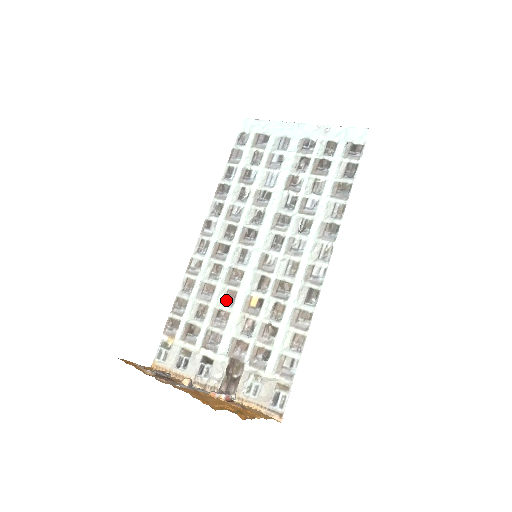
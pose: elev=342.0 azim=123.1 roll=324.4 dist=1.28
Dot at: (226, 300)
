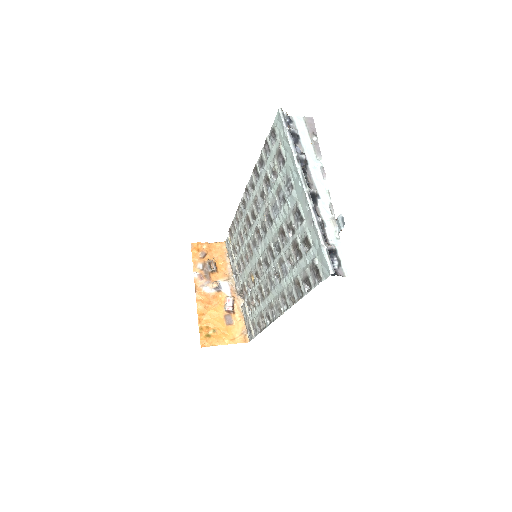
Dot at: (246, 257)
